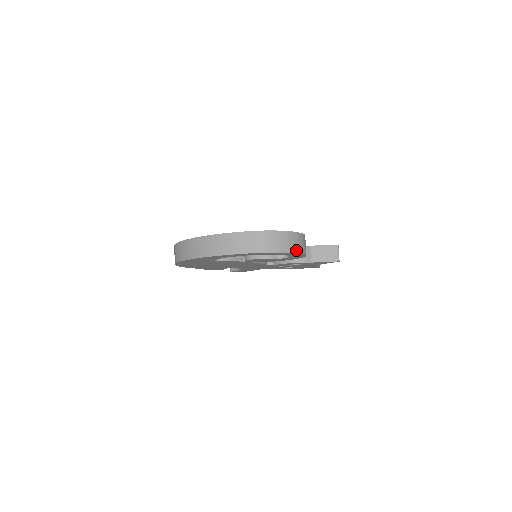
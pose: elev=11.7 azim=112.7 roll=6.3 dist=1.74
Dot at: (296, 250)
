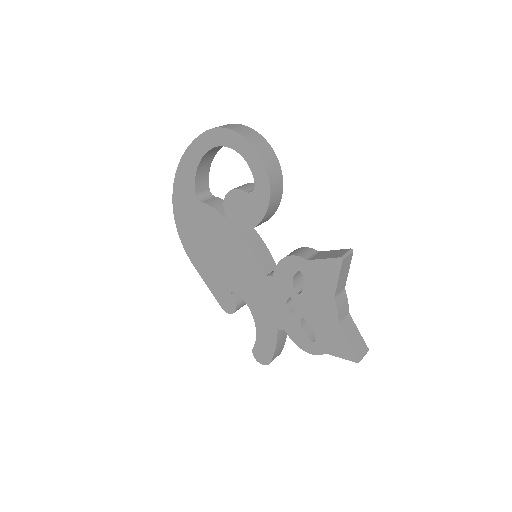
Dot at: (247, 137)
